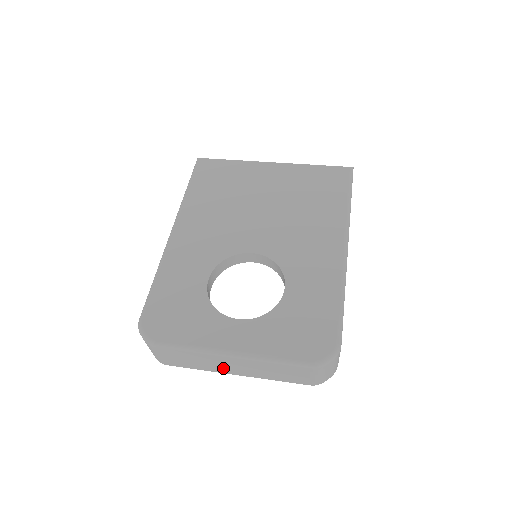
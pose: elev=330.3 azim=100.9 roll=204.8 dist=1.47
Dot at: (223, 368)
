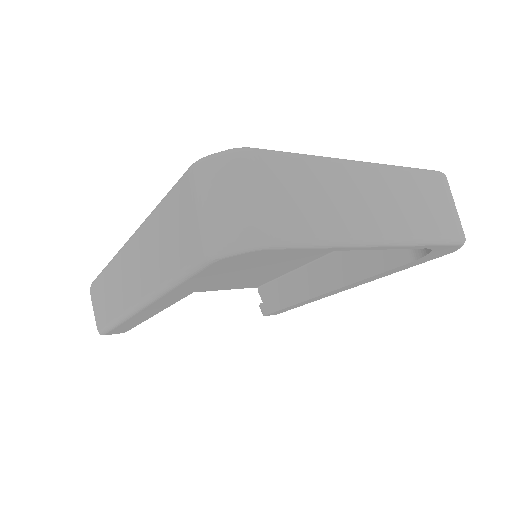
Dot at: (361, 214)
